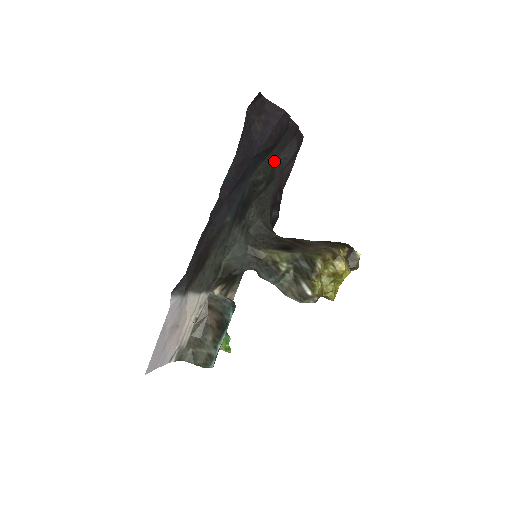
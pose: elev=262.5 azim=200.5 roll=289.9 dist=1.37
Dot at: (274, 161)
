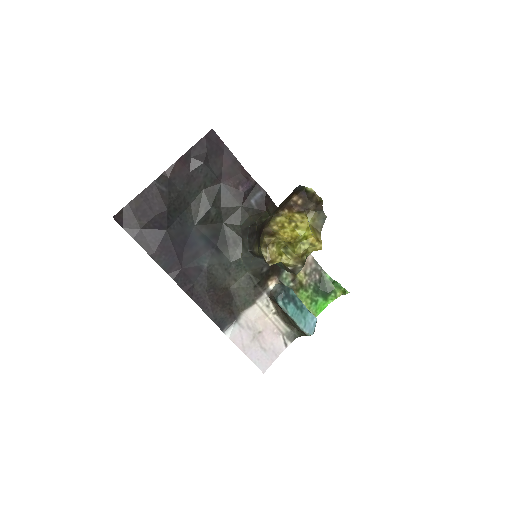
Dot at: (201, 189)
